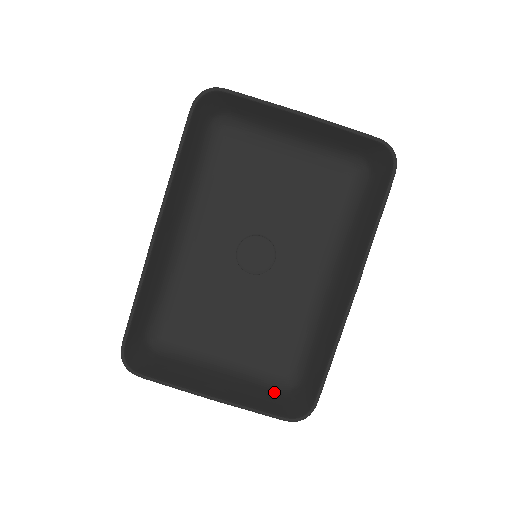
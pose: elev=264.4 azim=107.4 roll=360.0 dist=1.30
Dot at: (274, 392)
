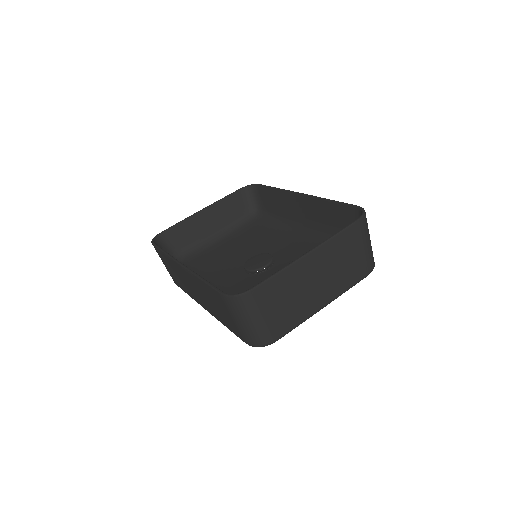
Dot at: occluded
